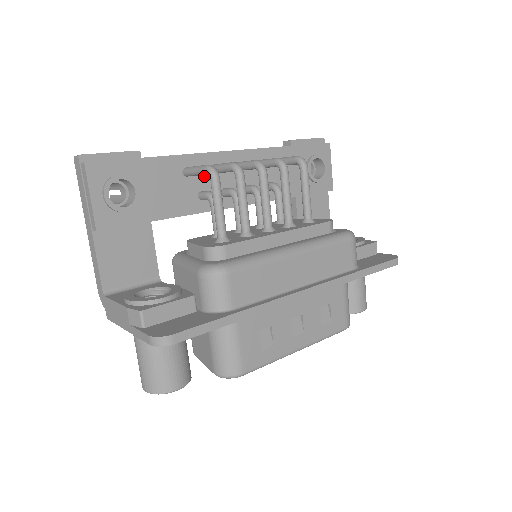
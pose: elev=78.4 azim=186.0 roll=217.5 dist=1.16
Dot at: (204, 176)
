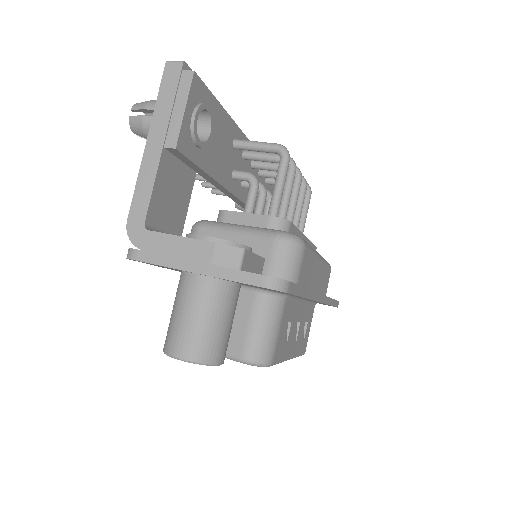
Dot at: (240, 157)
